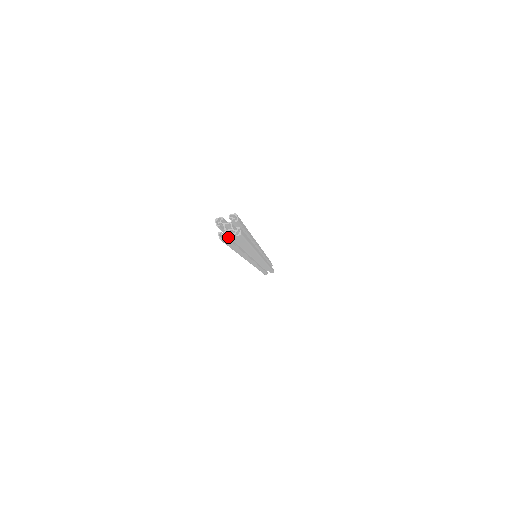
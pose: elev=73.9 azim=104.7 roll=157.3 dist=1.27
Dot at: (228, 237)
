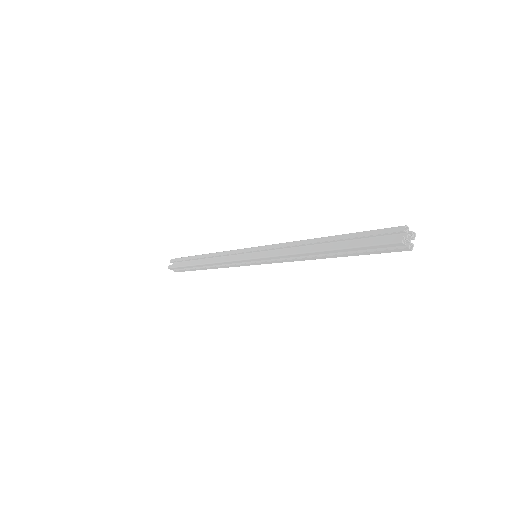
Dot at: (401, 244)
